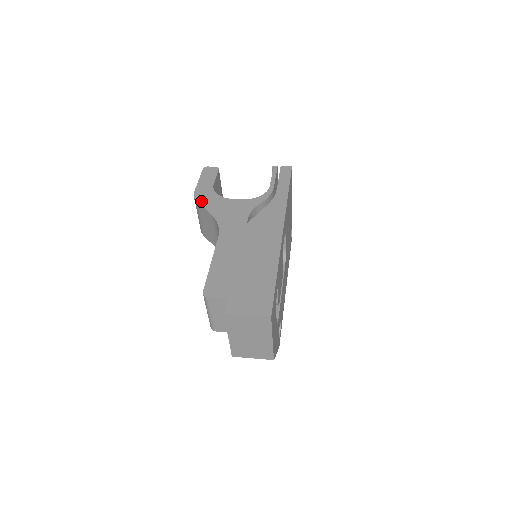
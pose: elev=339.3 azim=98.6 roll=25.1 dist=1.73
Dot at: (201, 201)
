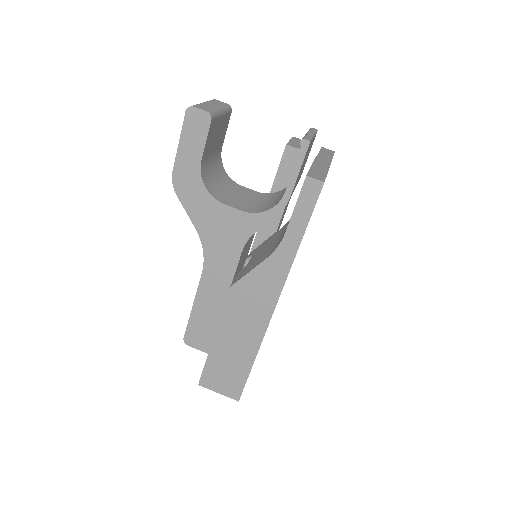
Dot at: (182, 197)
